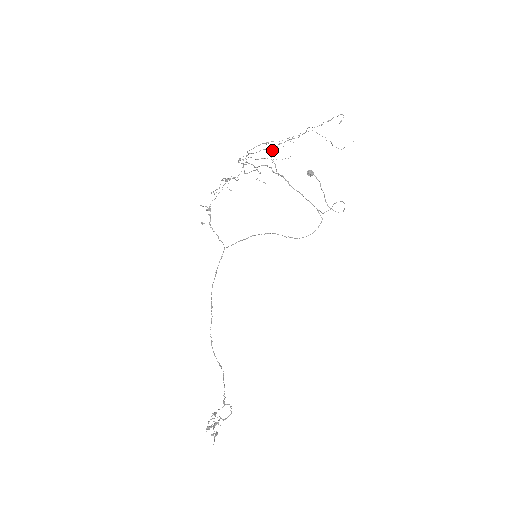
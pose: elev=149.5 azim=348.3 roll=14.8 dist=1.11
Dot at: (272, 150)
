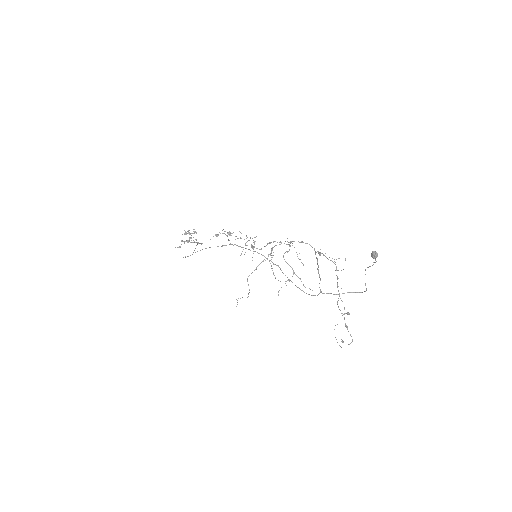
Dot at: (323, 254)
